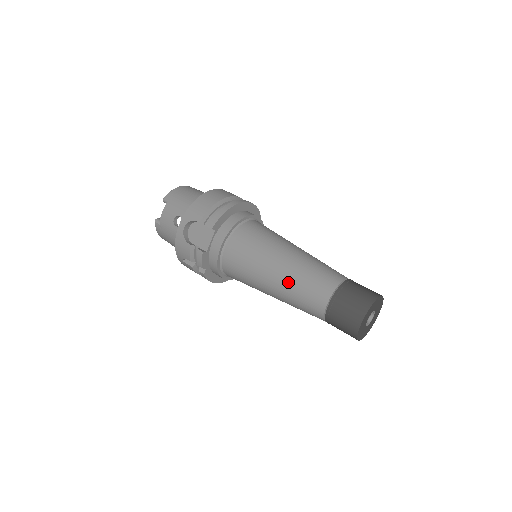
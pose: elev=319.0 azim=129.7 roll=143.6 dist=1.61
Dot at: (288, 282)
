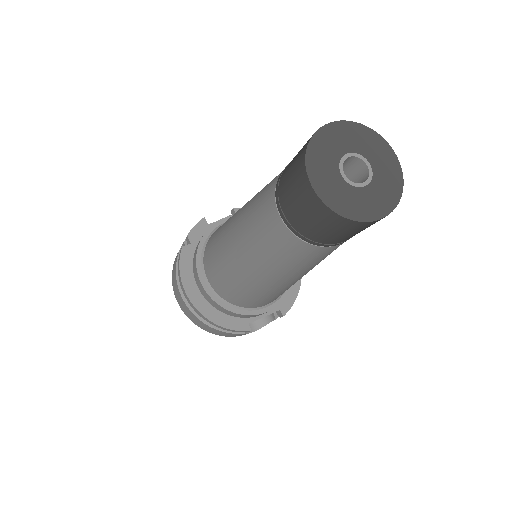
Dot at: occluded
